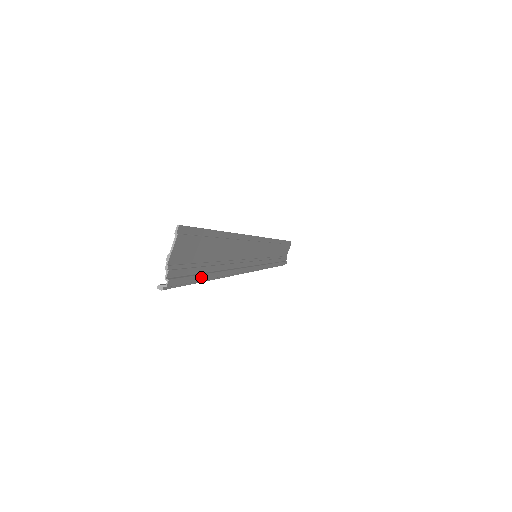
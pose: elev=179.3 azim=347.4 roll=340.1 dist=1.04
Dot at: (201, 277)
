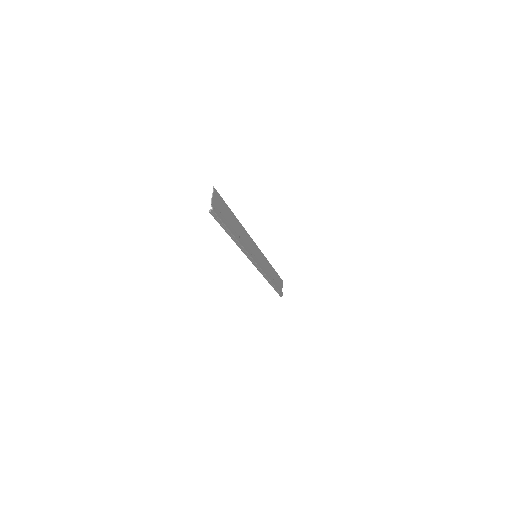
Dot at: (226, 225)
